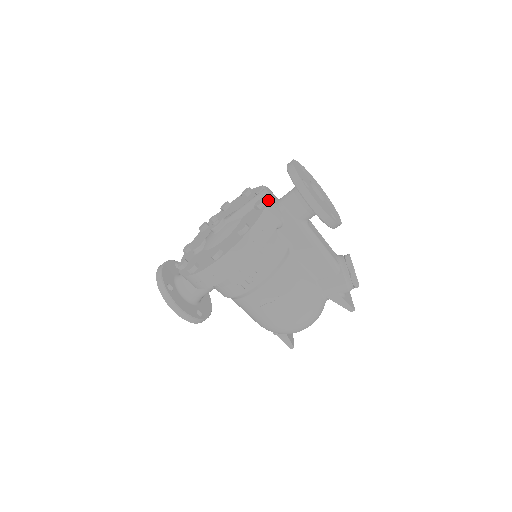
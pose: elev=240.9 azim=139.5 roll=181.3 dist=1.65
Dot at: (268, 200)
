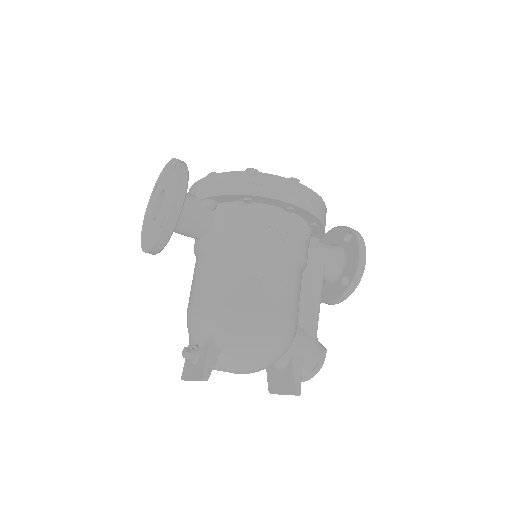
Dot at: occluded
